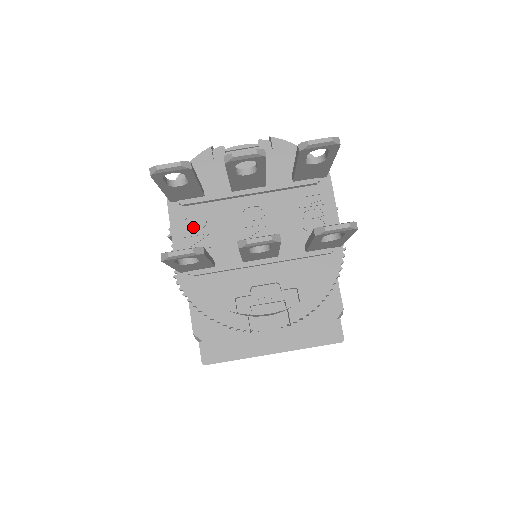
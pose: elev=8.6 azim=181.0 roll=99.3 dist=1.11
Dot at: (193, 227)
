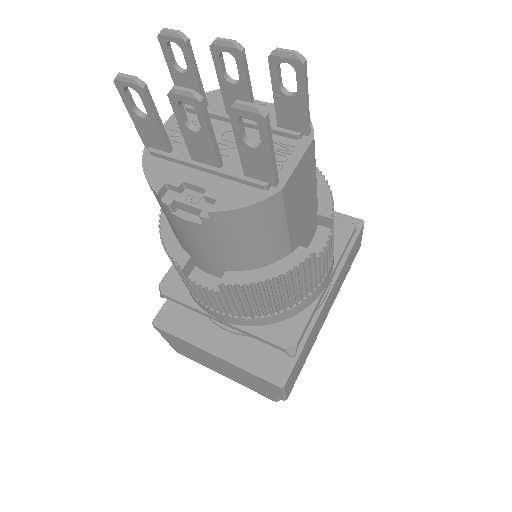
Dot at: occluded
